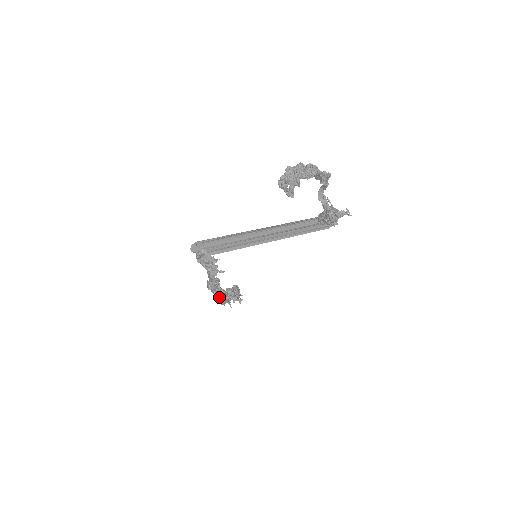
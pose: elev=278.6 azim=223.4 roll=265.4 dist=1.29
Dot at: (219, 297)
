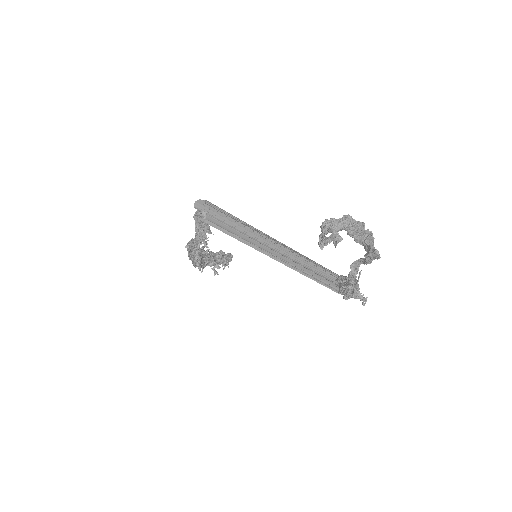
Dot at: (192, 259)
